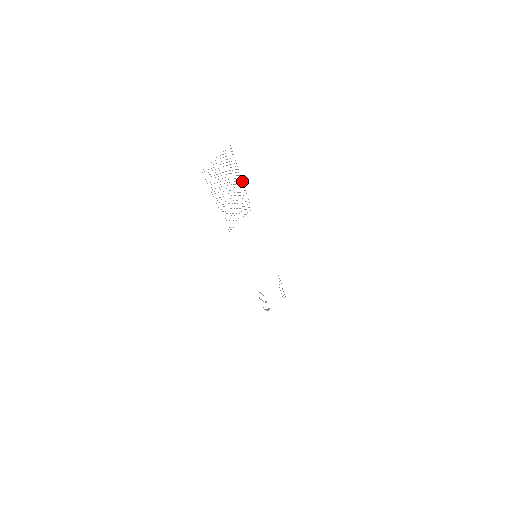
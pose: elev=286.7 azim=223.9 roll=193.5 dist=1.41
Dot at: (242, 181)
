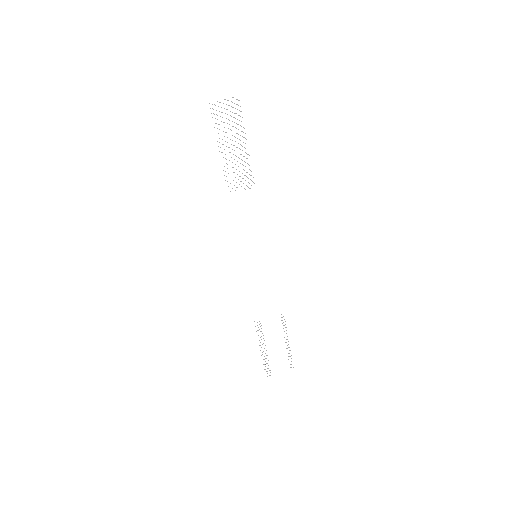
Dot at: occluded
